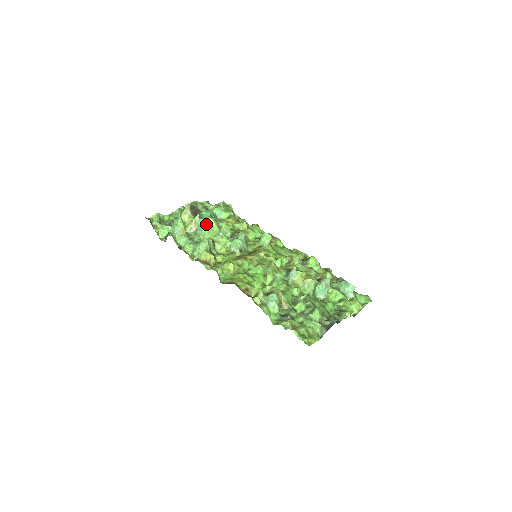
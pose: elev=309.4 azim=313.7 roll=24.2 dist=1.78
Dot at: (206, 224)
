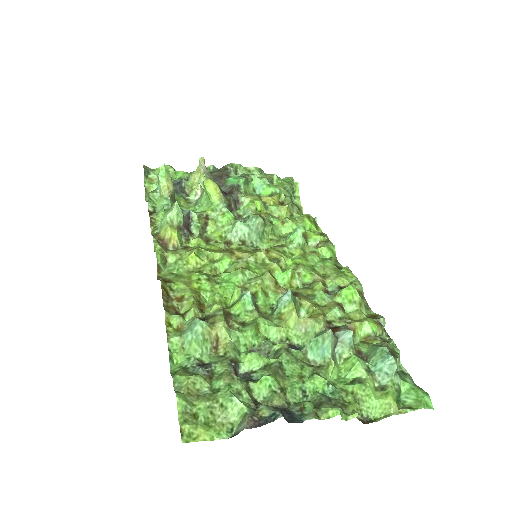
Dot at: (205, 189)
